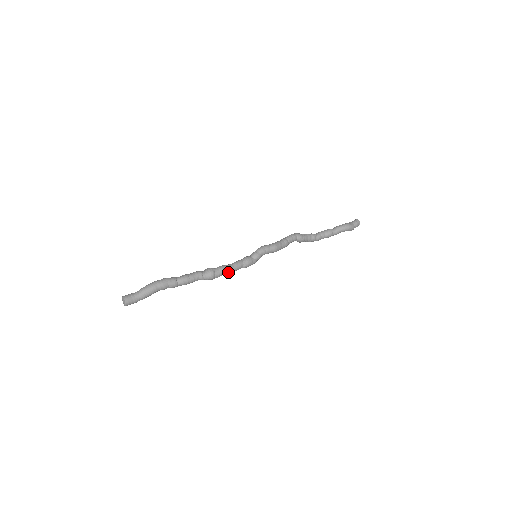
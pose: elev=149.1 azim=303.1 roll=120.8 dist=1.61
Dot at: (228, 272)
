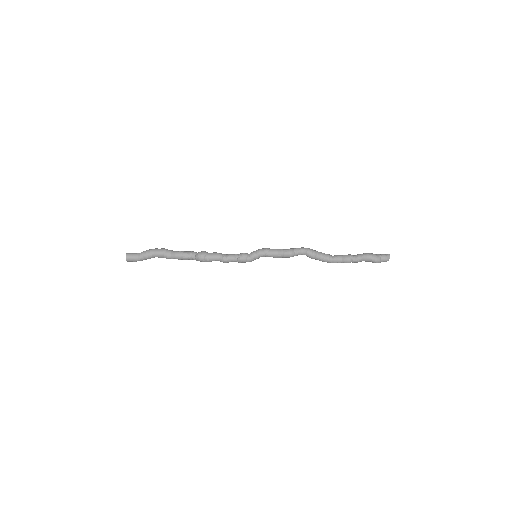
Dot at: (219, 260)
